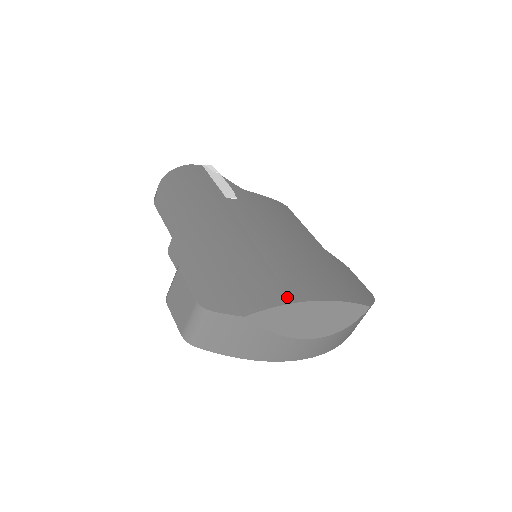
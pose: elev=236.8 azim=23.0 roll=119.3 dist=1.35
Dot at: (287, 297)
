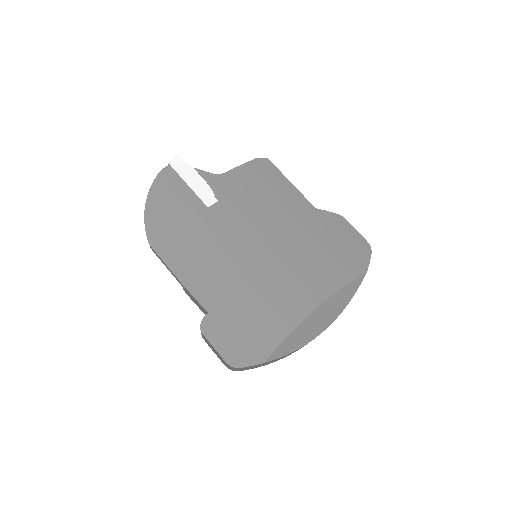
Dot at: (292, 320)
